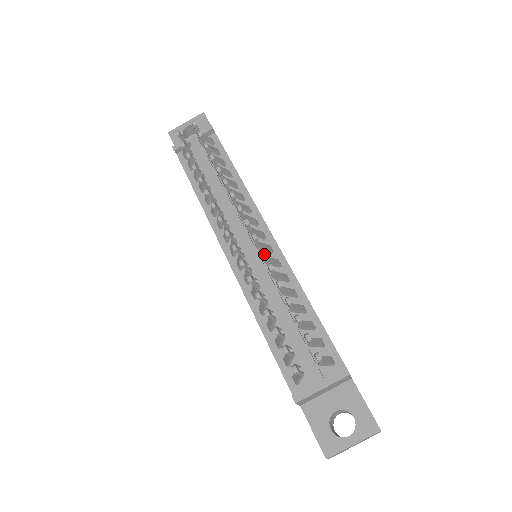
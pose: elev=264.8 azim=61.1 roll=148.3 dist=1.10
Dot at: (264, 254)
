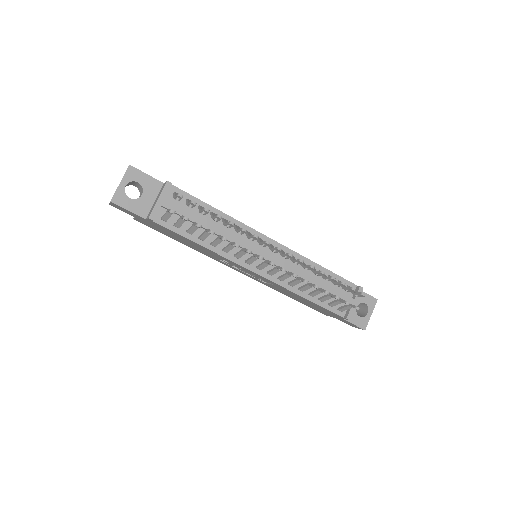
Dot at: (303, 262)
